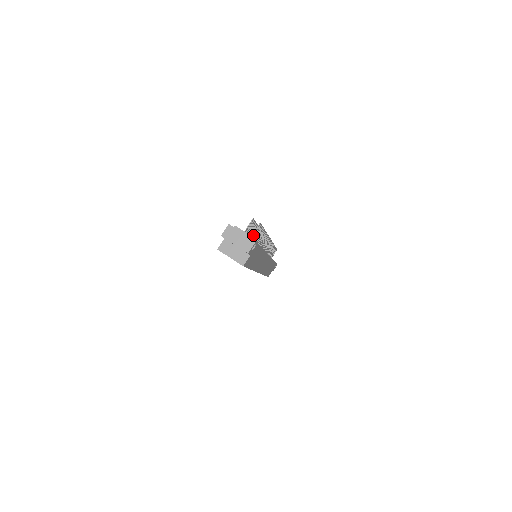
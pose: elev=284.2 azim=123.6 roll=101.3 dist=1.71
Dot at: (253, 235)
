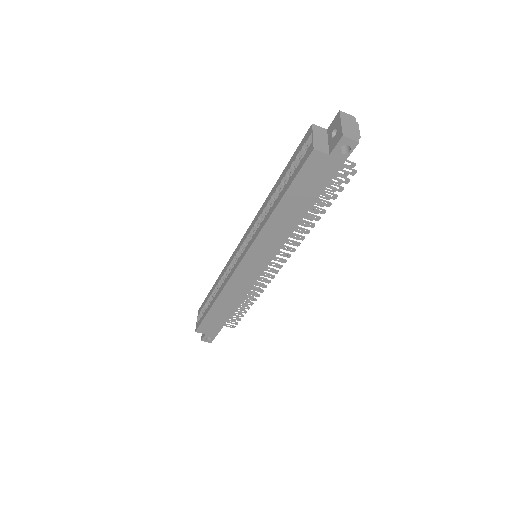
Dot at: (339, 169)
